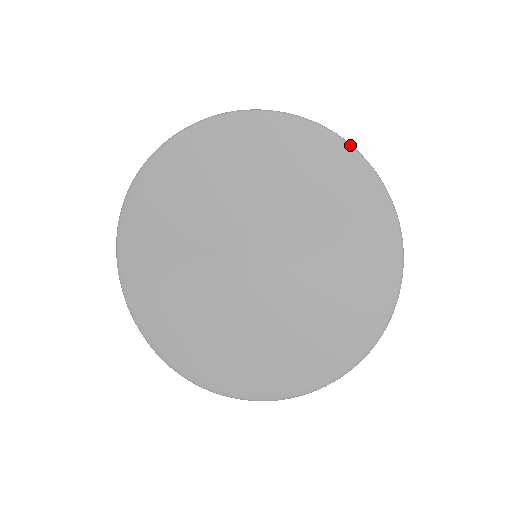
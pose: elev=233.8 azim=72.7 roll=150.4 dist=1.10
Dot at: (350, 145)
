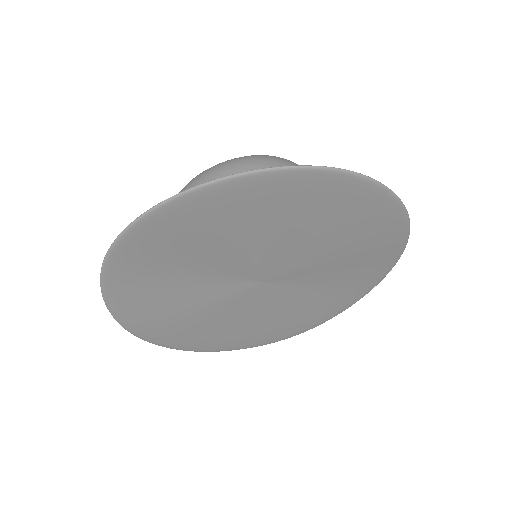
Dot at: occluded
